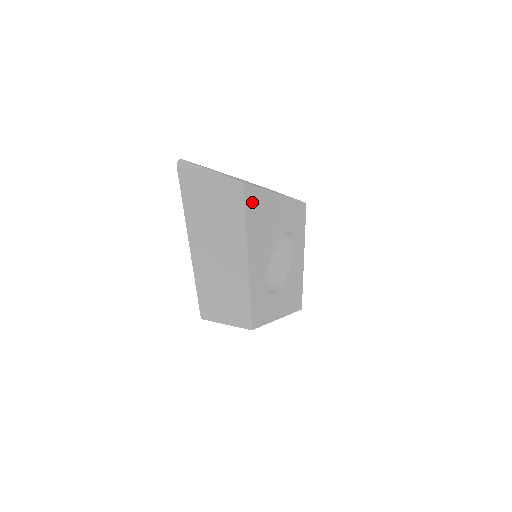
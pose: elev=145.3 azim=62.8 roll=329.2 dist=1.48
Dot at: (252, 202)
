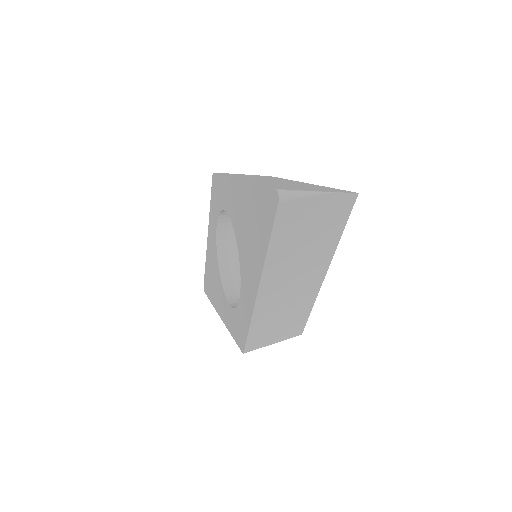
Dot at: occluded
